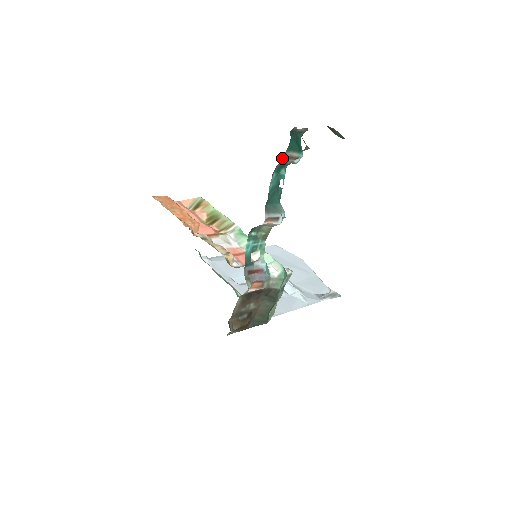
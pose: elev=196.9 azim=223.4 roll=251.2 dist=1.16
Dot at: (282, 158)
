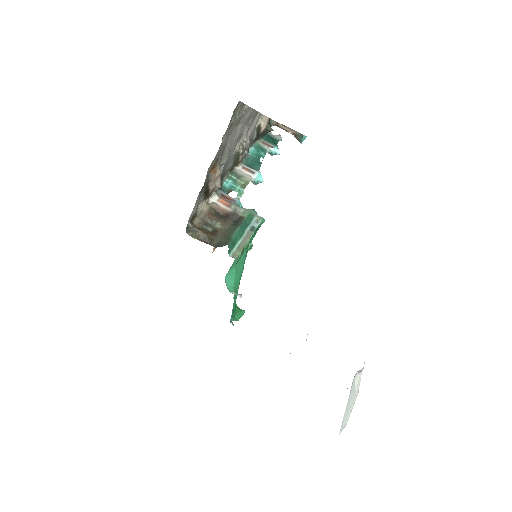
Dot at: (259, 141)
